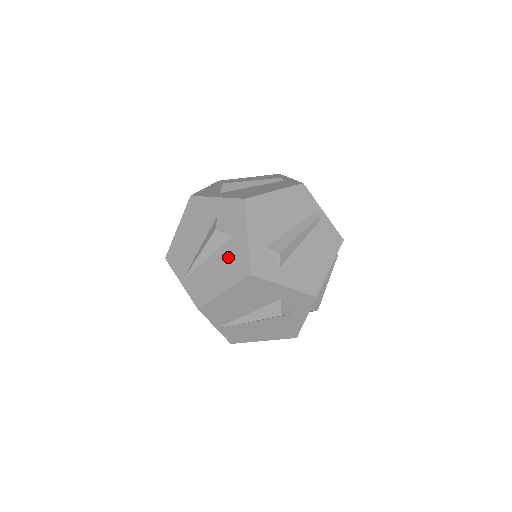
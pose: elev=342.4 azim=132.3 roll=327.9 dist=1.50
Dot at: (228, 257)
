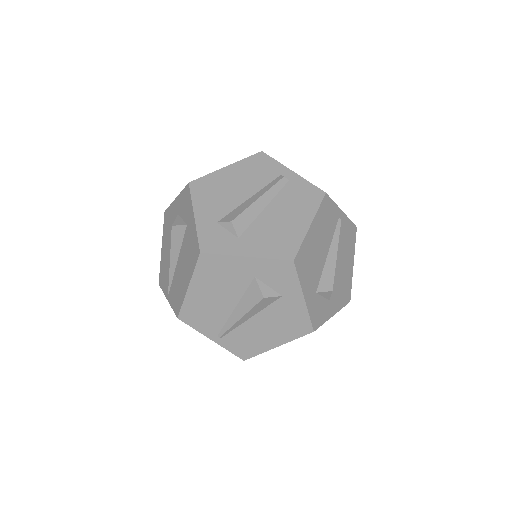
Dot at: (187, 248)
